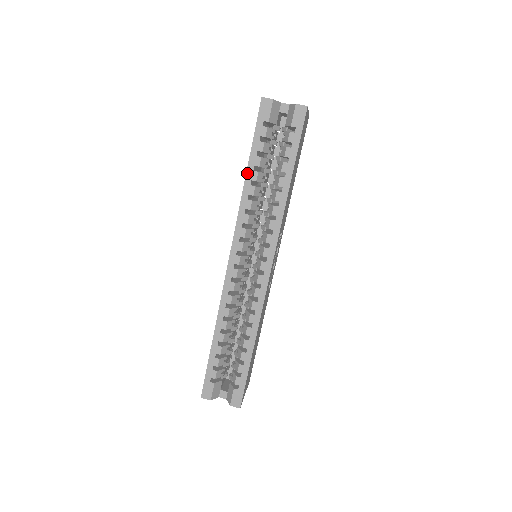
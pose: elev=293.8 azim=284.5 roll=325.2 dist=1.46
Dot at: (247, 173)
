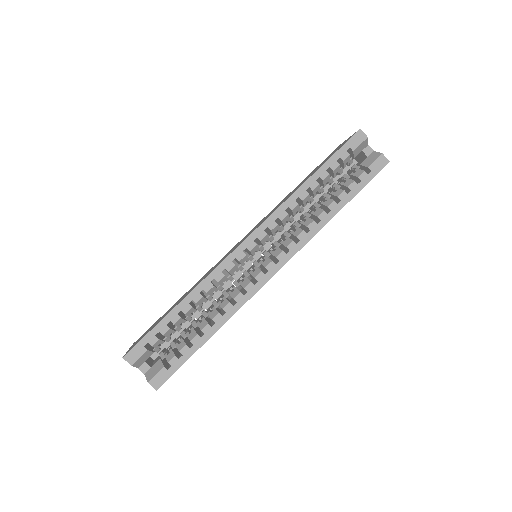
Dot at: (310, 179)
